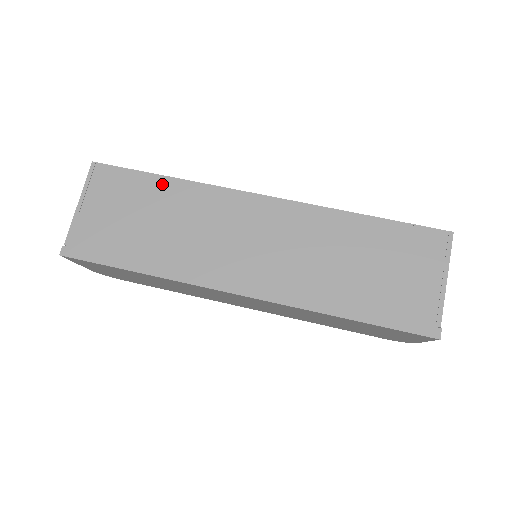
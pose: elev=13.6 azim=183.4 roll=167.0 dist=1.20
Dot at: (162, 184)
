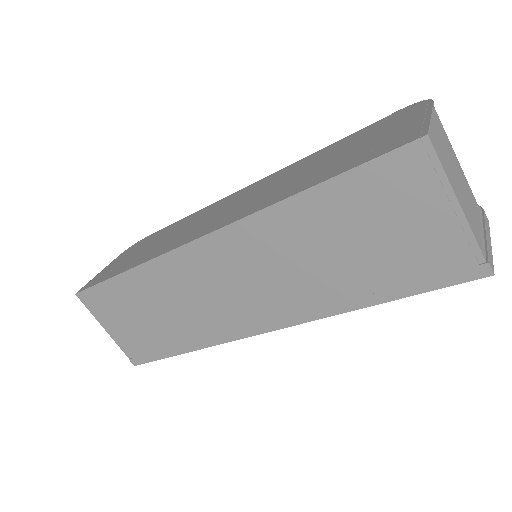
Dot at: (128, 281)
